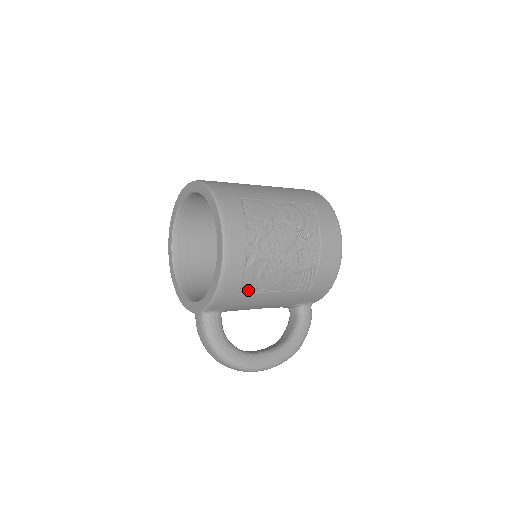
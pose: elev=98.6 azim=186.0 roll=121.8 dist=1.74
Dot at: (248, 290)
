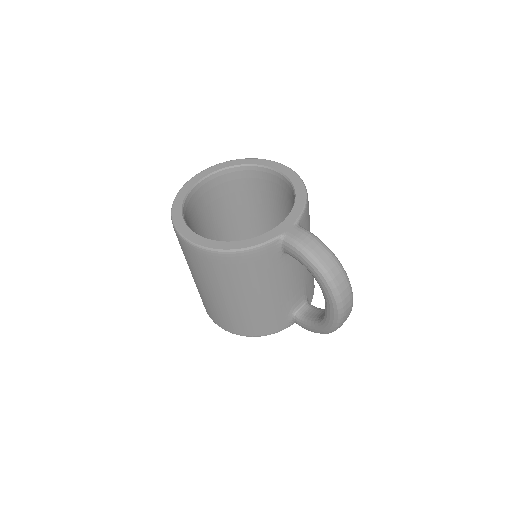
Dot at: occluded
